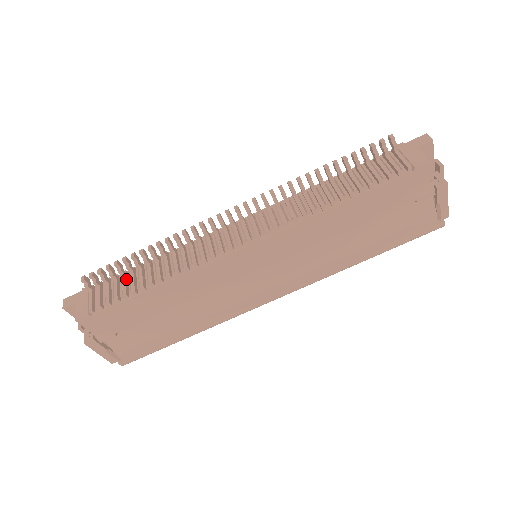
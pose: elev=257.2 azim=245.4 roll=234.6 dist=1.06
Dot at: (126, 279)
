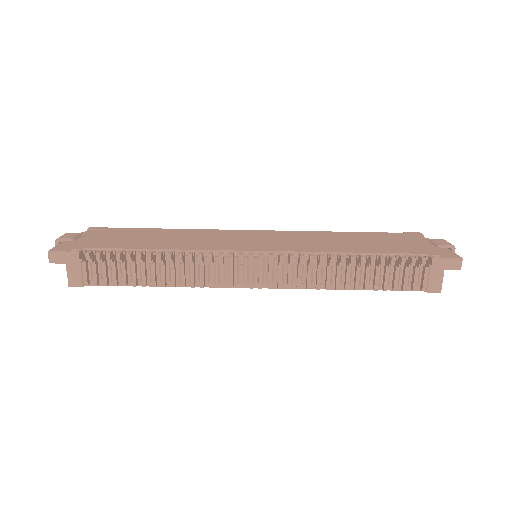
Dot at: (125, 264)
